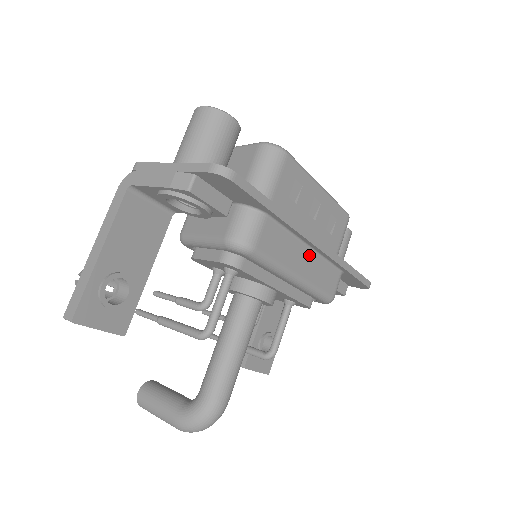
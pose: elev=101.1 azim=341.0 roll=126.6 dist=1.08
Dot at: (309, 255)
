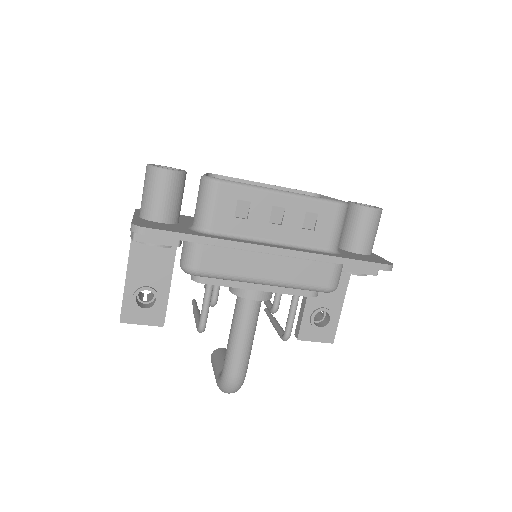
Dot at: (274, 260)
